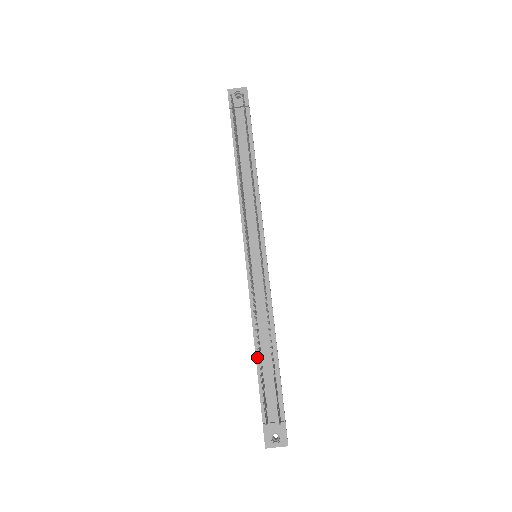
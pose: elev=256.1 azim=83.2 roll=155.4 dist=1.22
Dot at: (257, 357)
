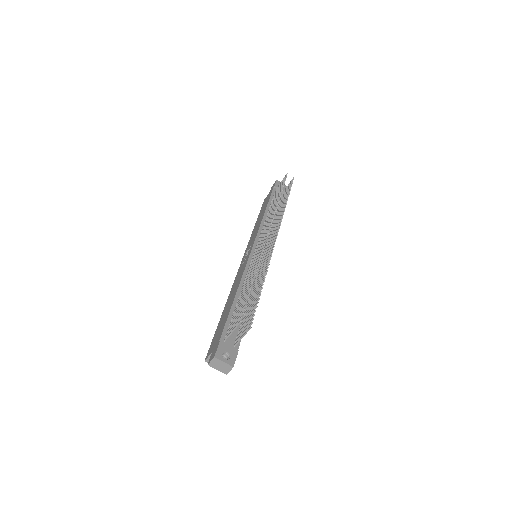
Dot at: (235, 300)
